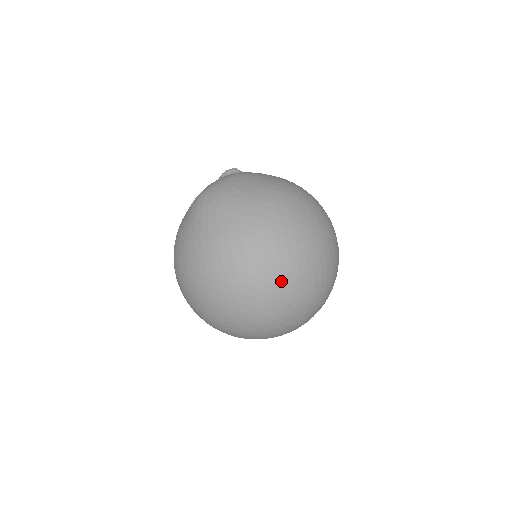
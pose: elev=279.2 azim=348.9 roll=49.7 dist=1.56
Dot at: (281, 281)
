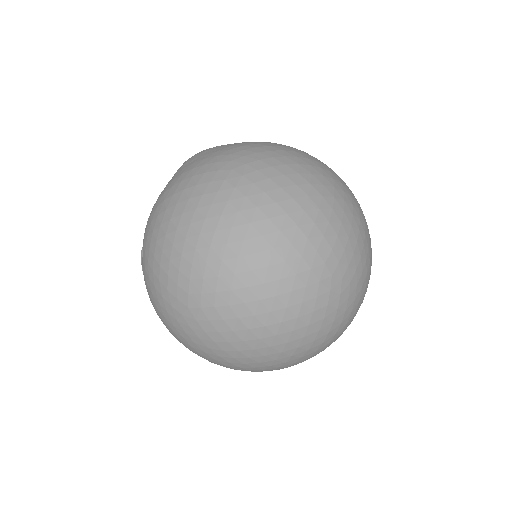
Dot at: occluded
